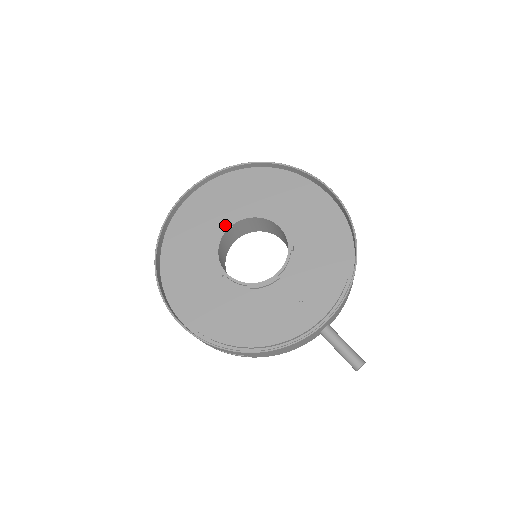
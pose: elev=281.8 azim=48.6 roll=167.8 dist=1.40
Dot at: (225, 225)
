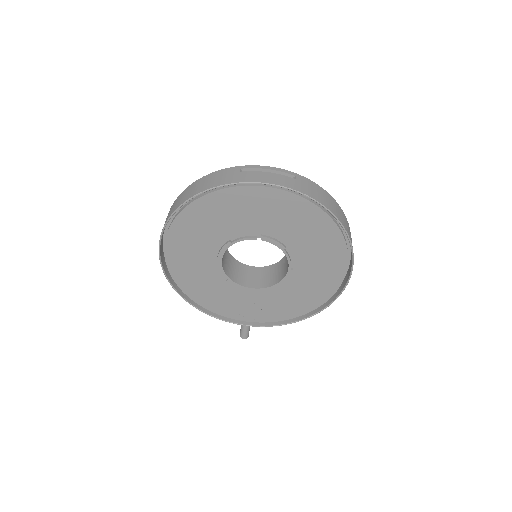
Dot at: (257, 233)
